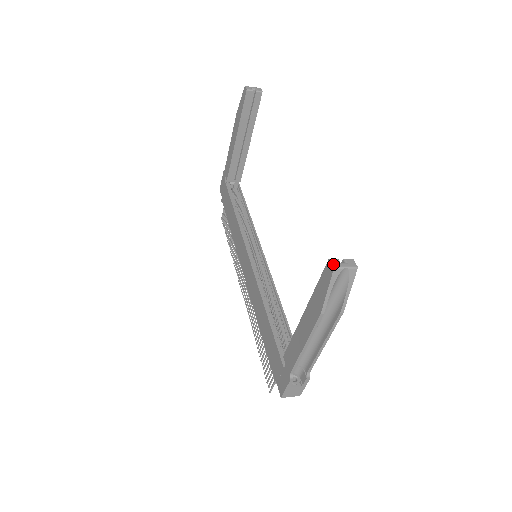
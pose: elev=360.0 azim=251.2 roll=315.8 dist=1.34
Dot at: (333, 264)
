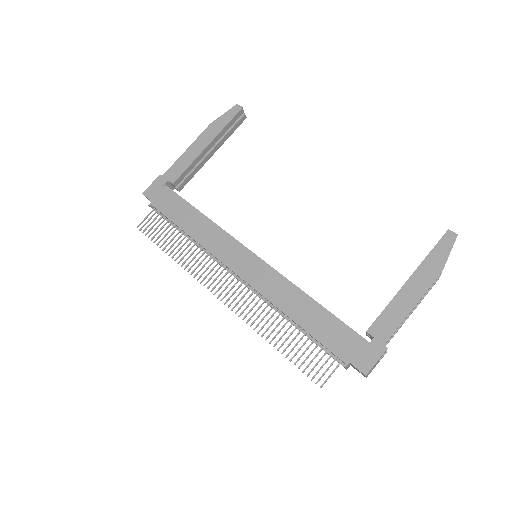
Dot at: (455, 233)
